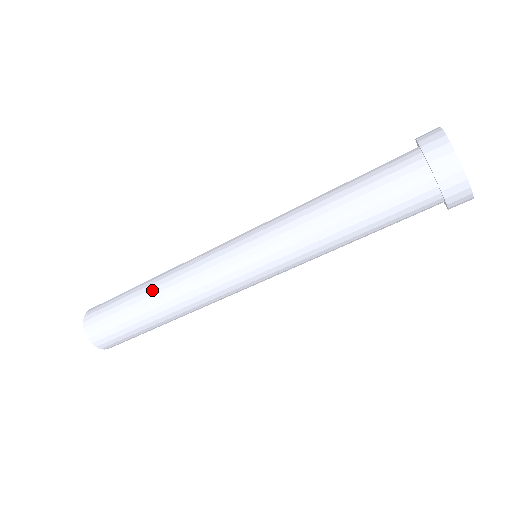
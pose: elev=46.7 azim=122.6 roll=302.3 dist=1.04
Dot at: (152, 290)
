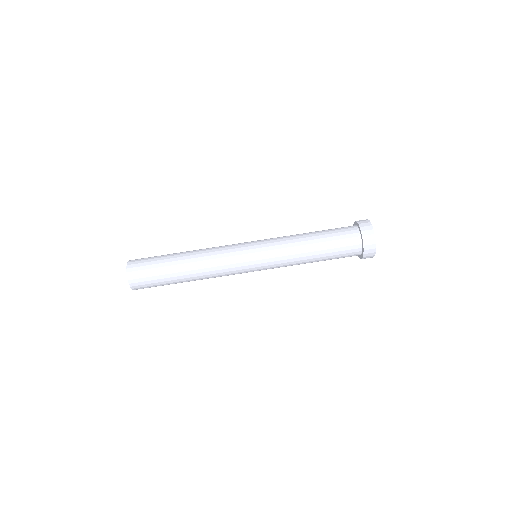
Dot at: (187, 256)
